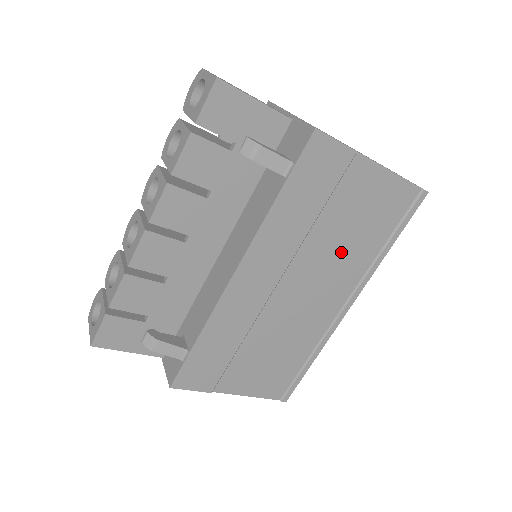
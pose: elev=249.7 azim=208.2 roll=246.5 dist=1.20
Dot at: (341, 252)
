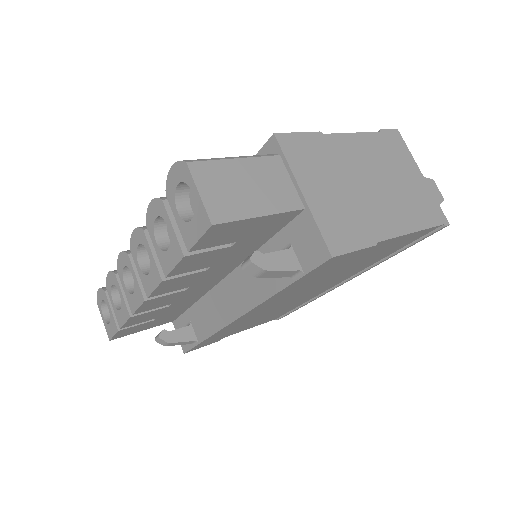
Dot at: (344, 273)
